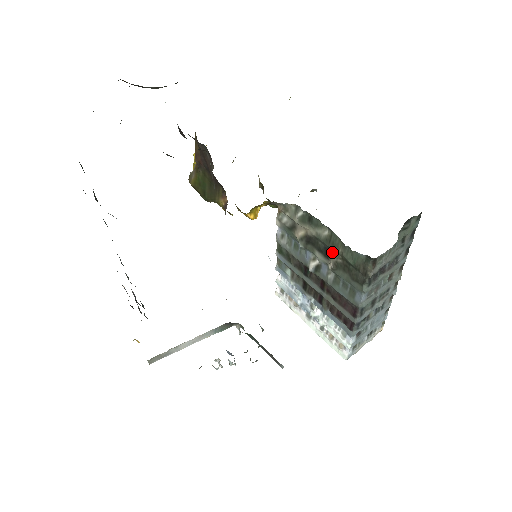
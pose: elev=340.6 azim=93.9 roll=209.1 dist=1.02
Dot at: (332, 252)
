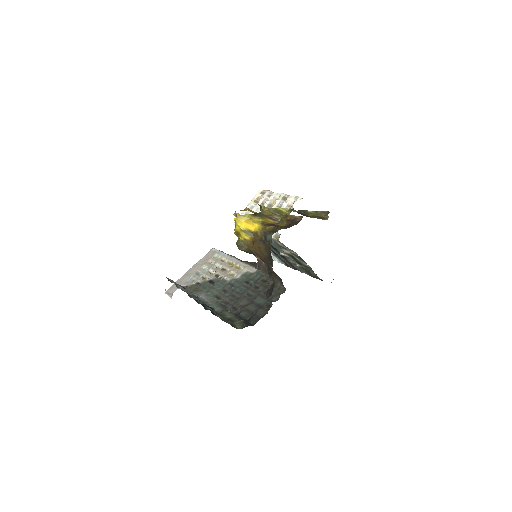
Dot at: (303, 266)
